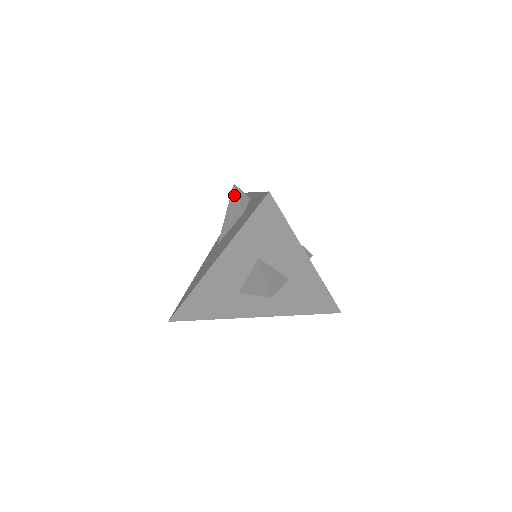
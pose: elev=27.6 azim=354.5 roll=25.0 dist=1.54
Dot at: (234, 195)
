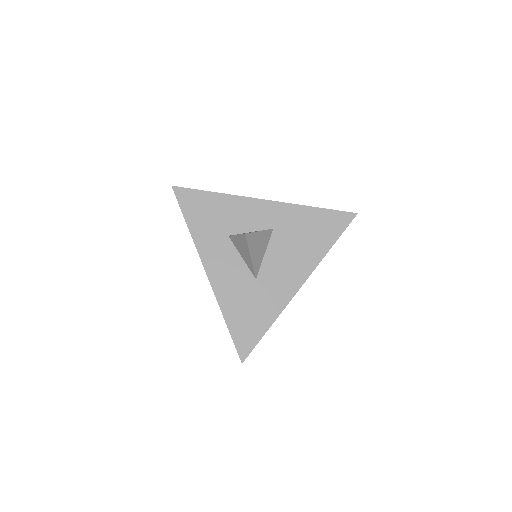
Dot at: occluded
